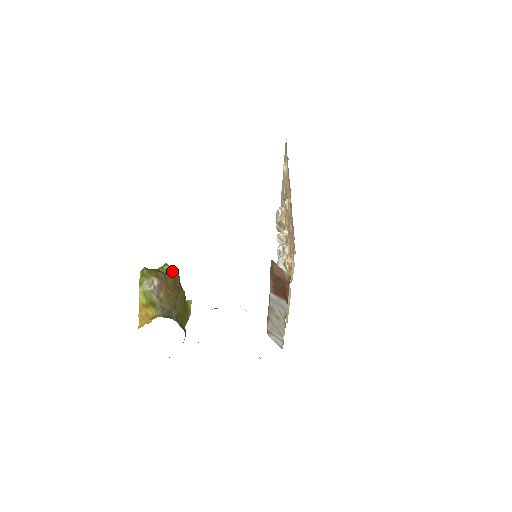
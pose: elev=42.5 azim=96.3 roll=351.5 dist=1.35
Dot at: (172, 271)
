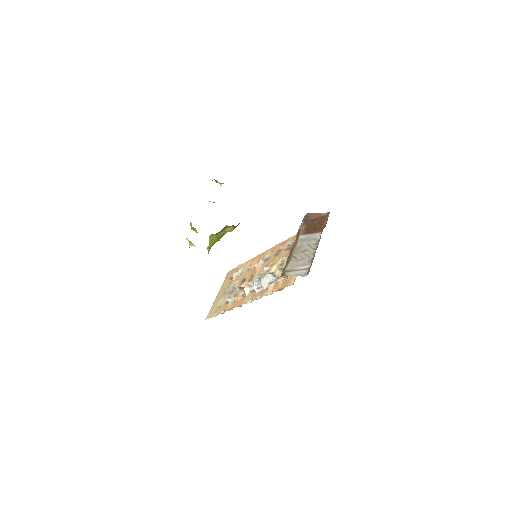
Dot at: occluded
